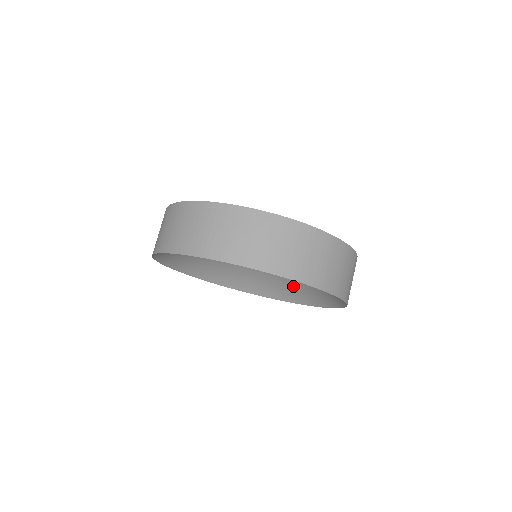
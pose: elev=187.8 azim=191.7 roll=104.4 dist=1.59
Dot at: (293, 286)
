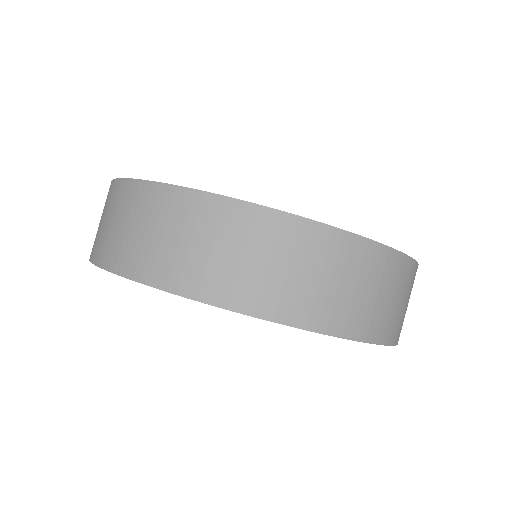
Dot at: occluded
